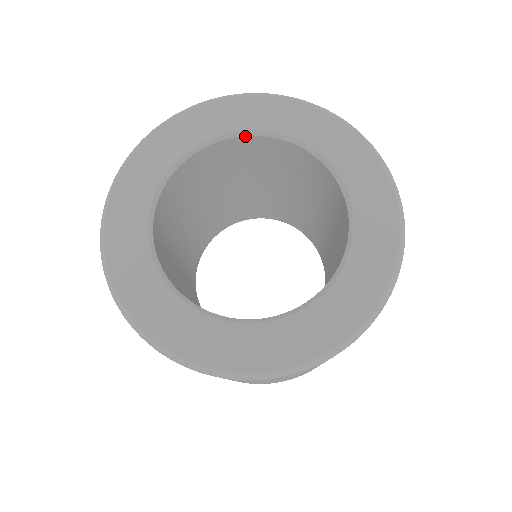
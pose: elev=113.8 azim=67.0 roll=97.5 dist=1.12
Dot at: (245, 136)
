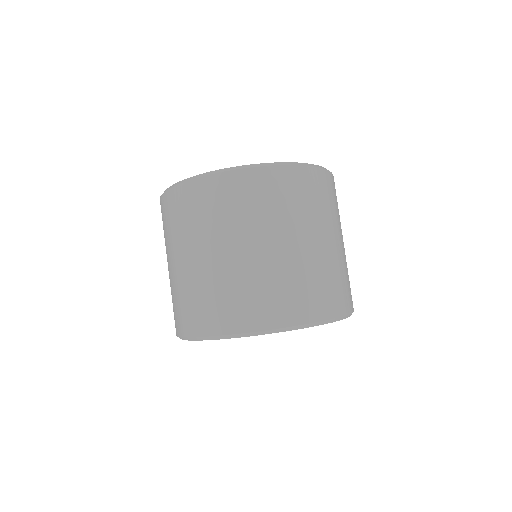
Dot at: occluded
